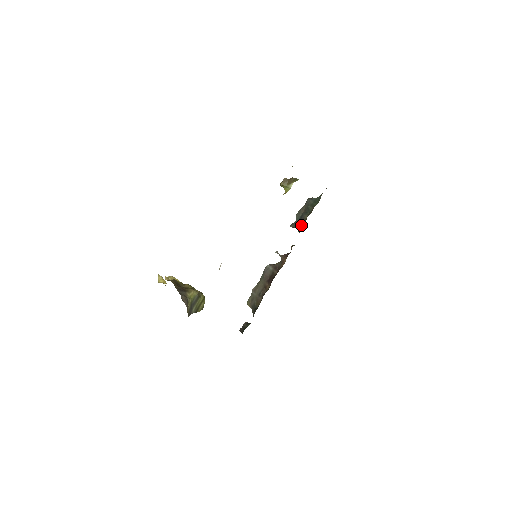
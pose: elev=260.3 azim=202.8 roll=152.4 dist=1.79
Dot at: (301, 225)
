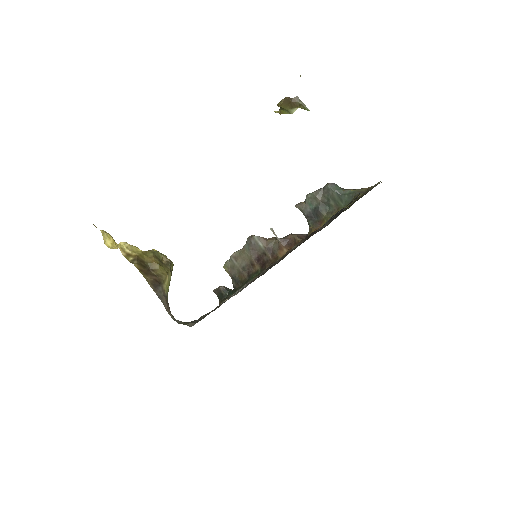
Dot at: (315, 220)
